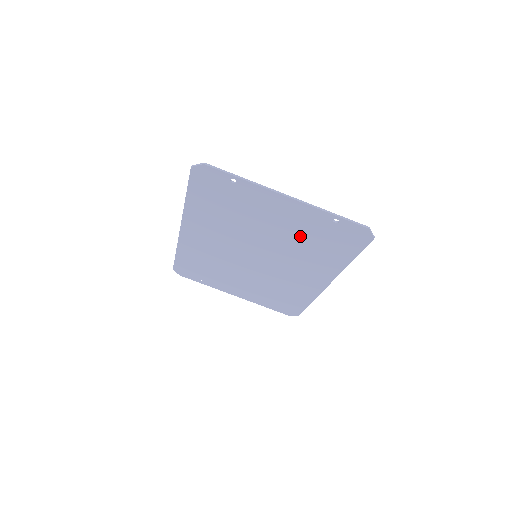
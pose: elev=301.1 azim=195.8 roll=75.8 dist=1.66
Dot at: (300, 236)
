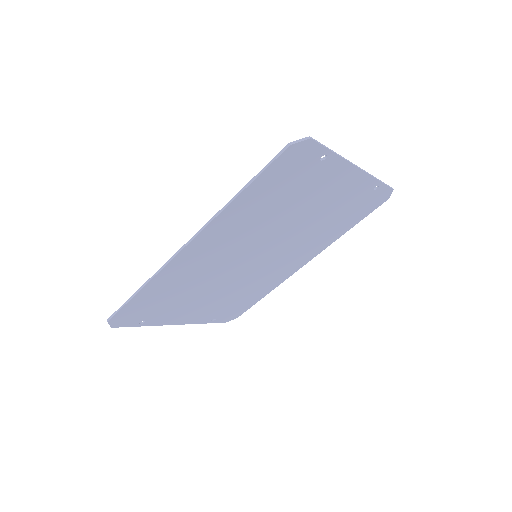
Dot at: (329, 214)
